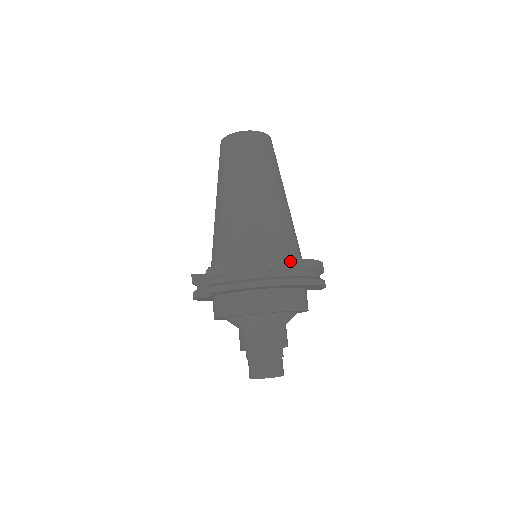
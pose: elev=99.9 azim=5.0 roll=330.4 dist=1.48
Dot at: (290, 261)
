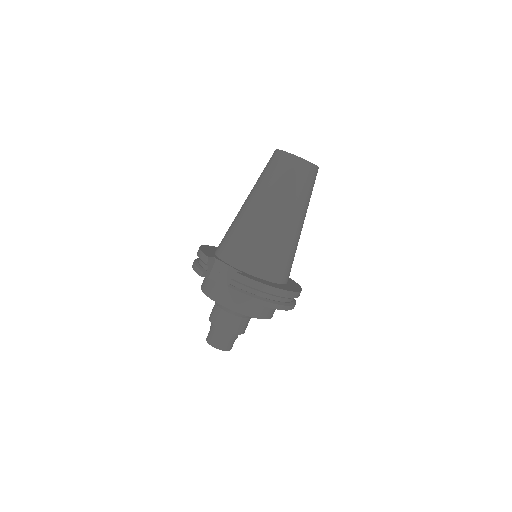
Dot at: (294, 294)
